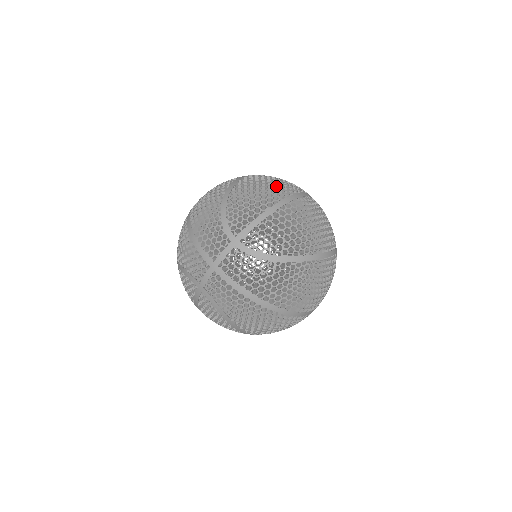
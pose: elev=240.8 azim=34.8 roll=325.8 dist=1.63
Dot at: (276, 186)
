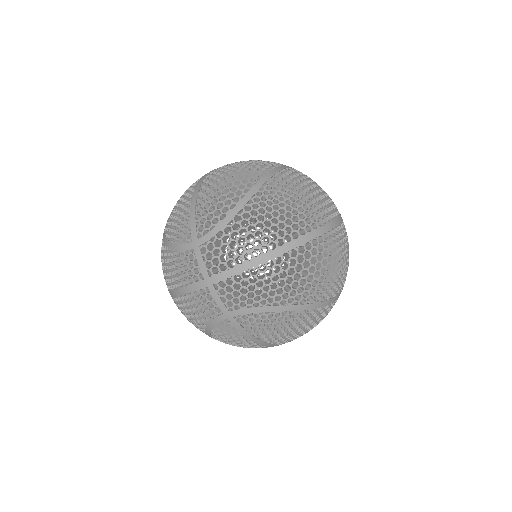
Dot at: occluded
